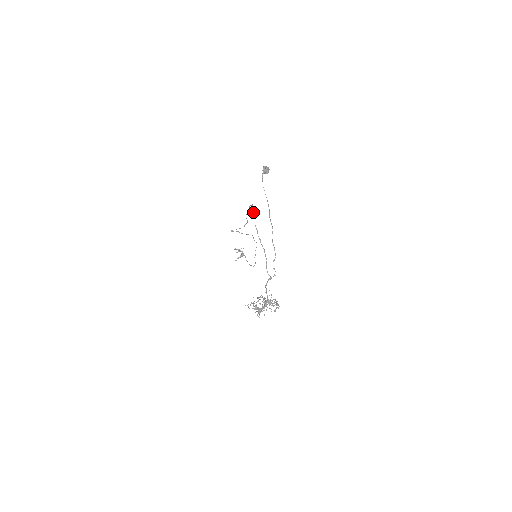
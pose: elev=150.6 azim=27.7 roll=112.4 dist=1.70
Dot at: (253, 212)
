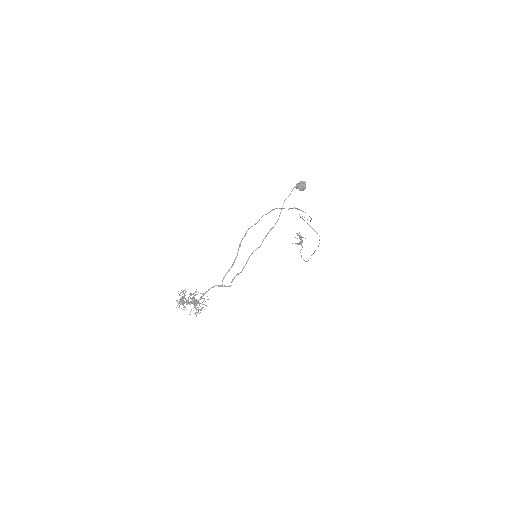
Dot at: (262, 216)
